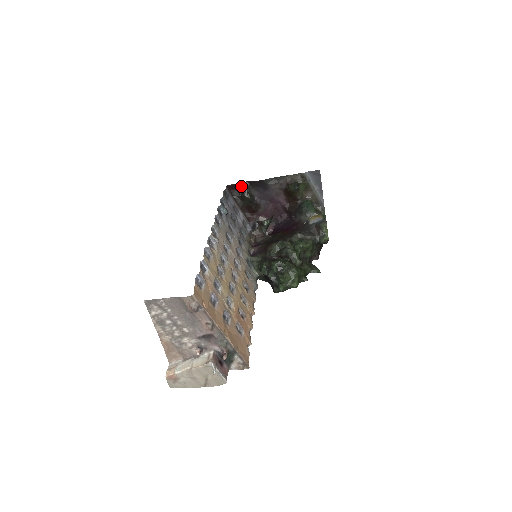
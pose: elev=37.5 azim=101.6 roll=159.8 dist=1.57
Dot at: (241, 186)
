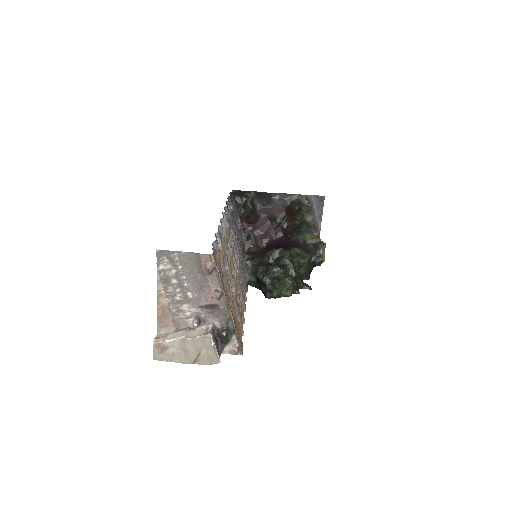
Dot at: (246, 194)
